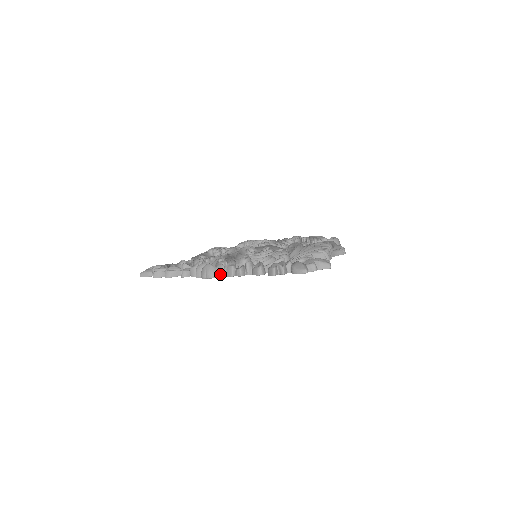
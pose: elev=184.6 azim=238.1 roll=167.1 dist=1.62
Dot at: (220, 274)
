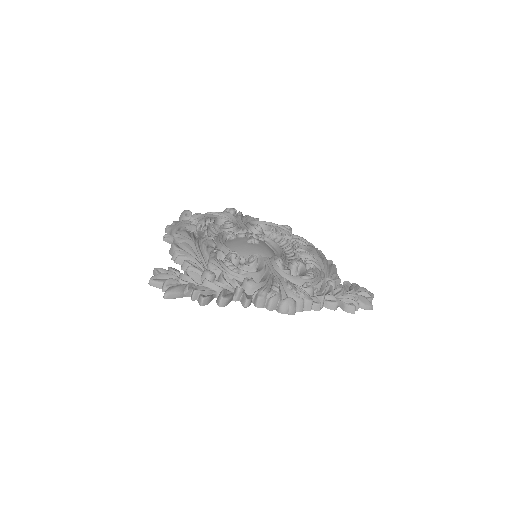
Dot at: (300, 309)
